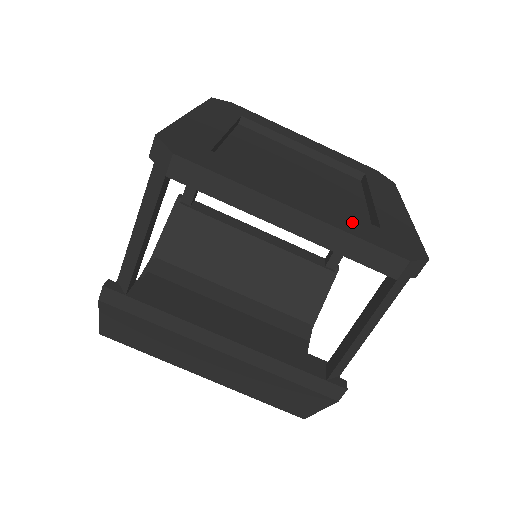
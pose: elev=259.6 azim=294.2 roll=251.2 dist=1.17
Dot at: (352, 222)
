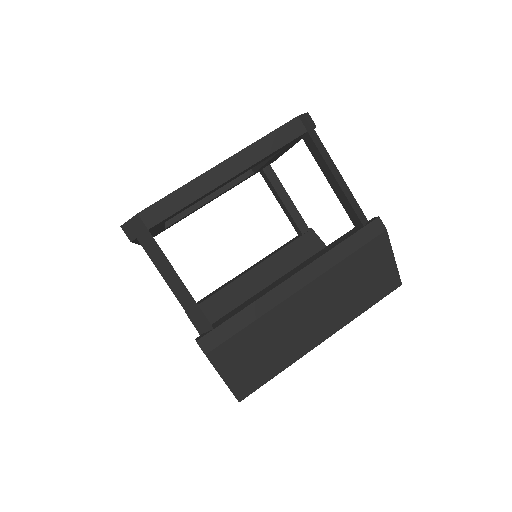
Dot at: occluded
